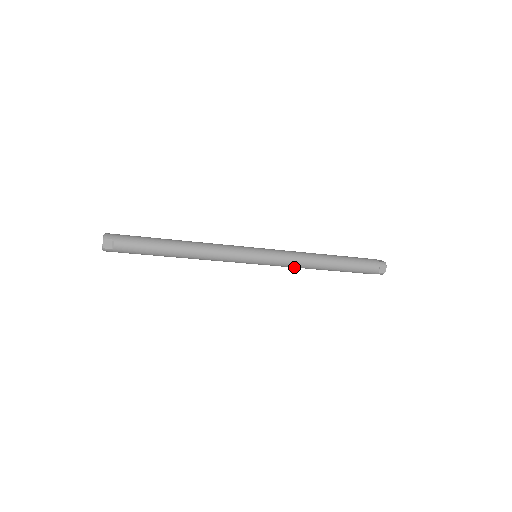
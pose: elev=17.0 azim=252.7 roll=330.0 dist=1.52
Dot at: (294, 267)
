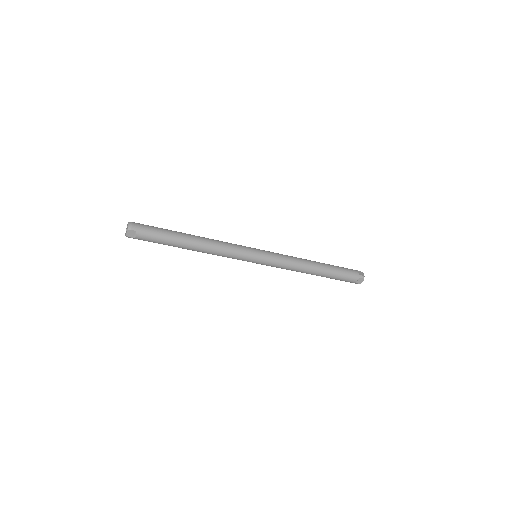
Dot at: (286, 269)
